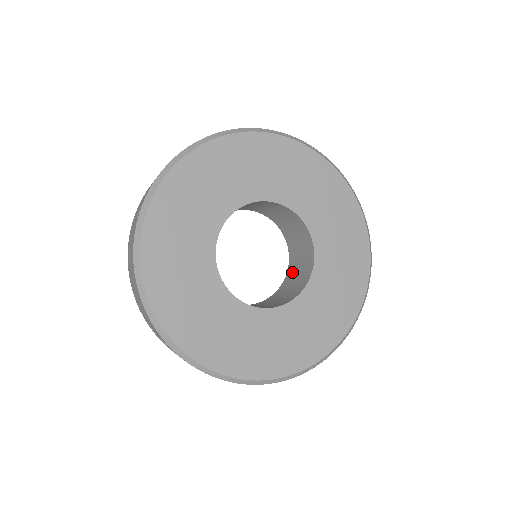
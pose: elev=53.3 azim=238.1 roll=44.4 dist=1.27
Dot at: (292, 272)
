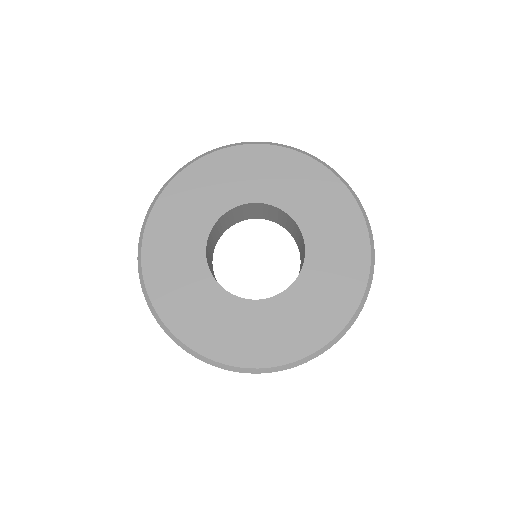
Dot at: (300, 251)
